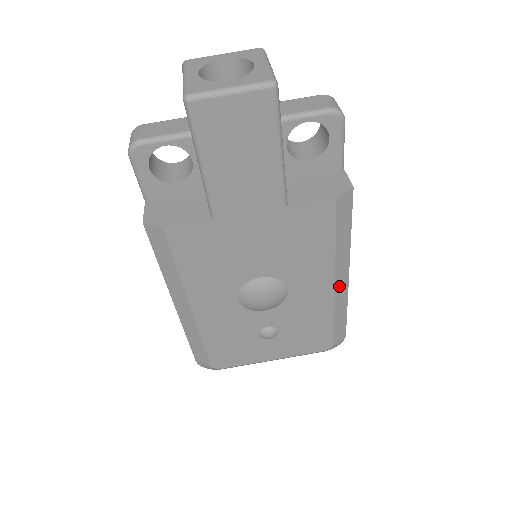
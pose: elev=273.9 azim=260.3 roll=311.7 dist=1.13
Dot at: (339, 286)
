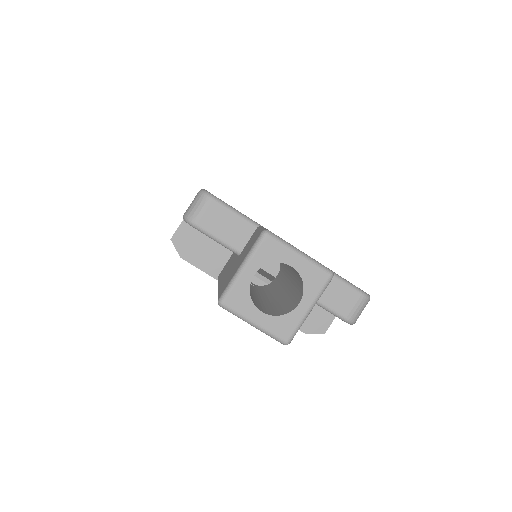
Dot at: occluded
